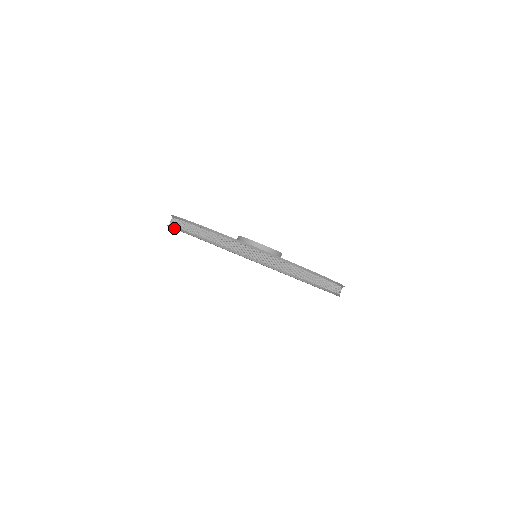
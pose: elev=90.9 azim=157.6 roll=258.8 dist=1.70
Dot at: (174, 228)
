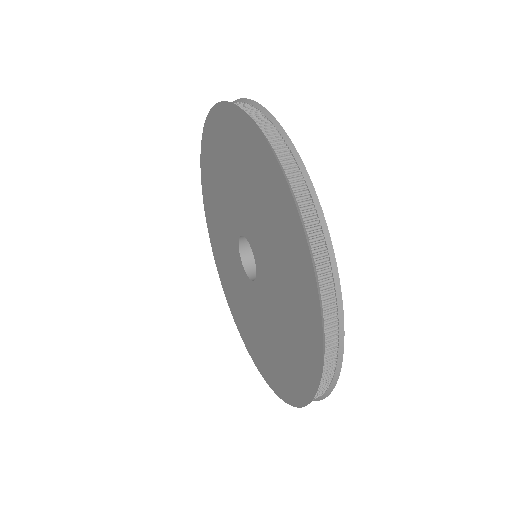
Dot at: (203, 196)
